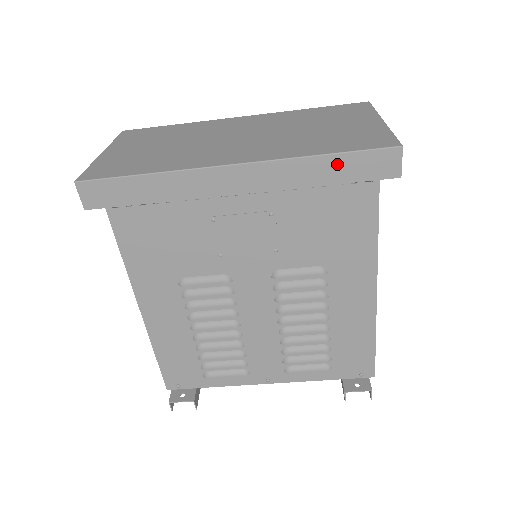
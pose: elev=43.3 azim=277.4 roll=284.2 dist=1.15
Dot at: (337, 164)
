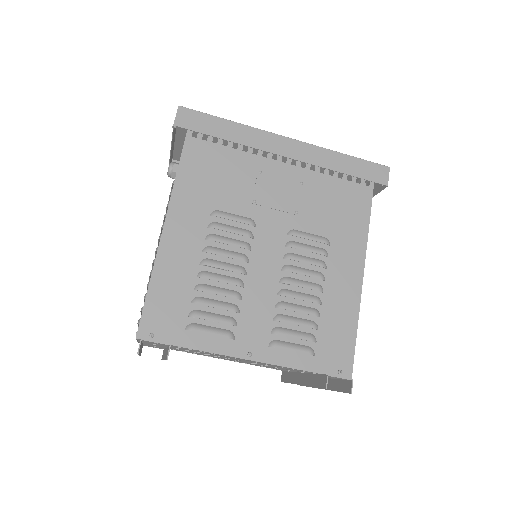
Dot at: (352, 163)
